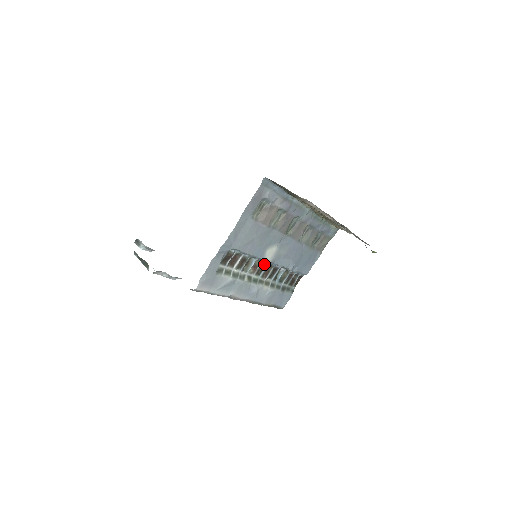
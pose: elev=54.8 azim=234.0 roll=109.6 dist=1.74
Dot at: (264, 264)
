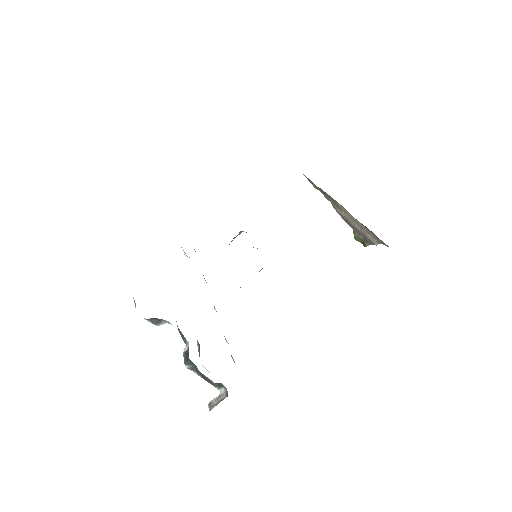
Dot at: occluded
